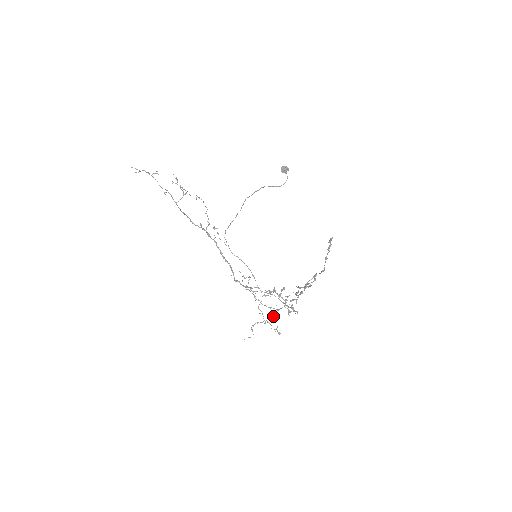
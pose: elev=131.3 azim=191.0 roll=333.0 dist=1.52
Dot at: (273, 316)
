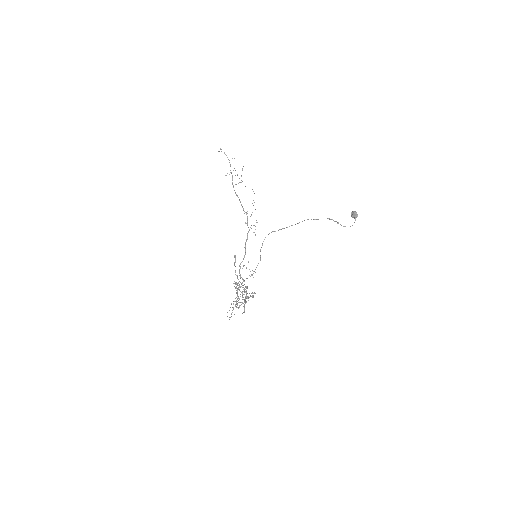
Dot at: occluded
